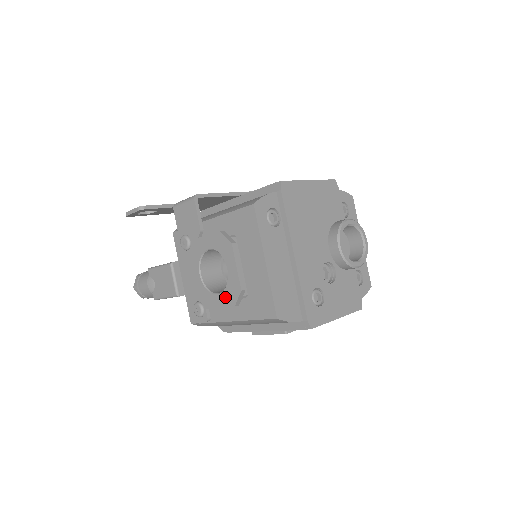
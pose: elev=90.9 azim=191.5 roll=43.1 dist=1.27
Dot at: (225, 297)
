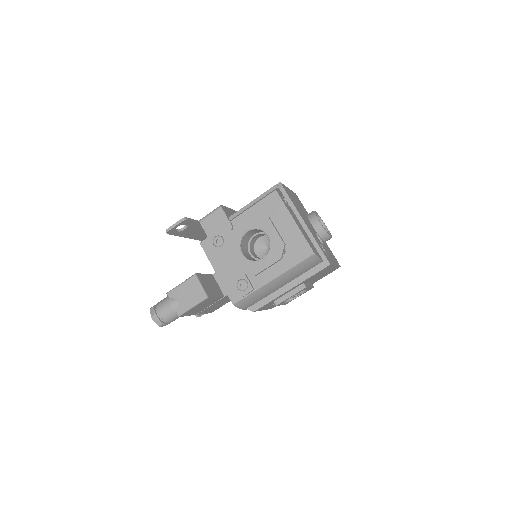
Dot at: (271, 257)
